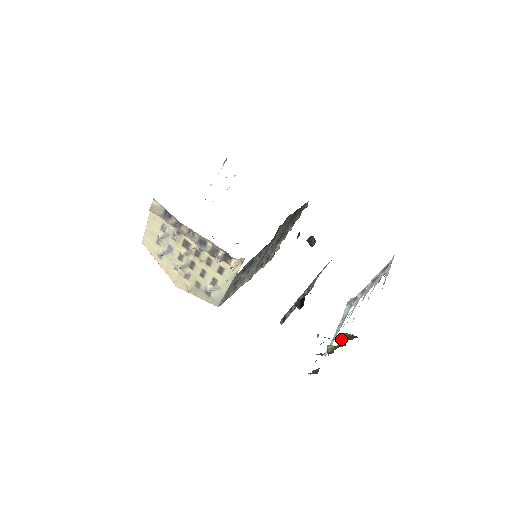
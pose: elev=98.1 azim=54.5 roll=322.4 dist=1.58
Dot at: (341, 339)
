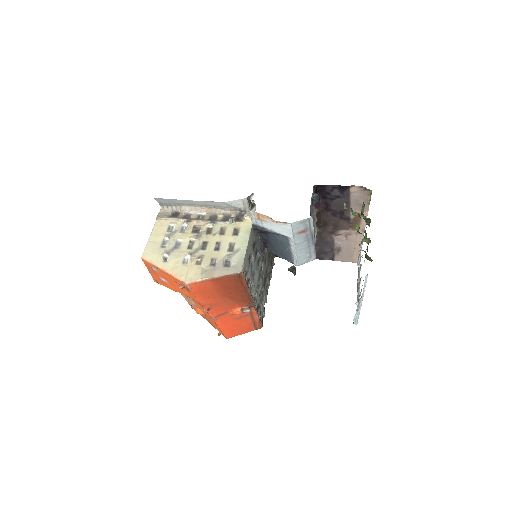
Dot at: (363, 211)
